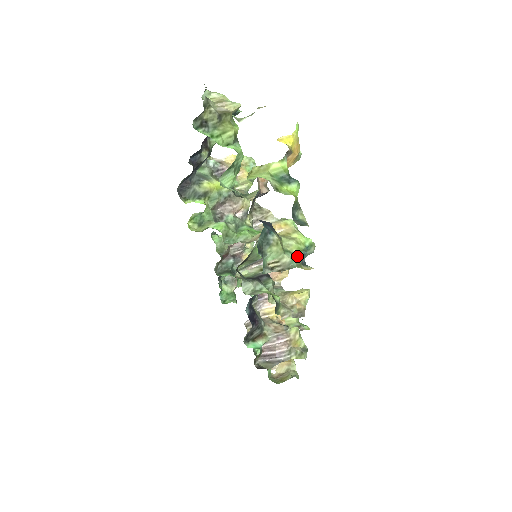
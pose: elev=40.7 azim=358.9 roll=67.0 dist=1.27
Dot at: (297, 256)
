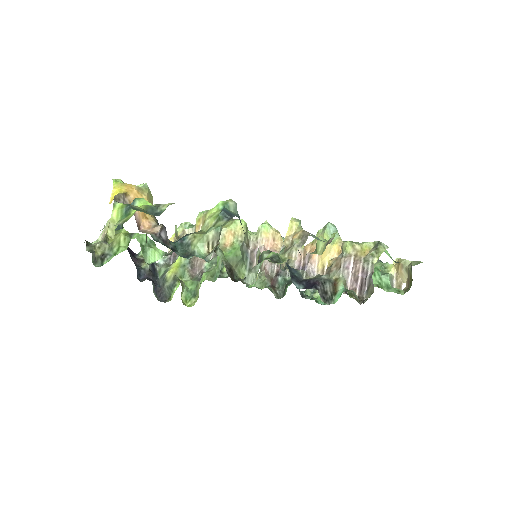
Dot at: (218, 222)
